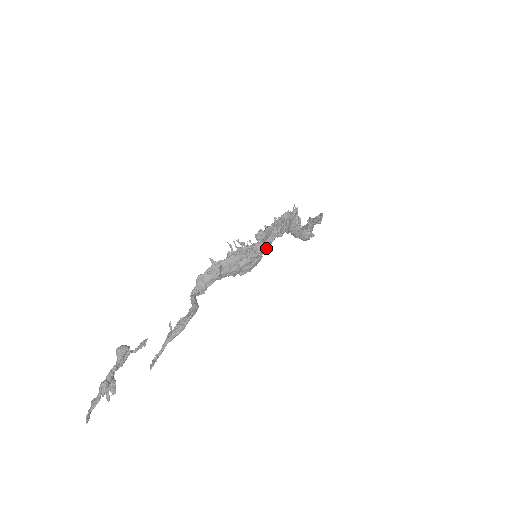
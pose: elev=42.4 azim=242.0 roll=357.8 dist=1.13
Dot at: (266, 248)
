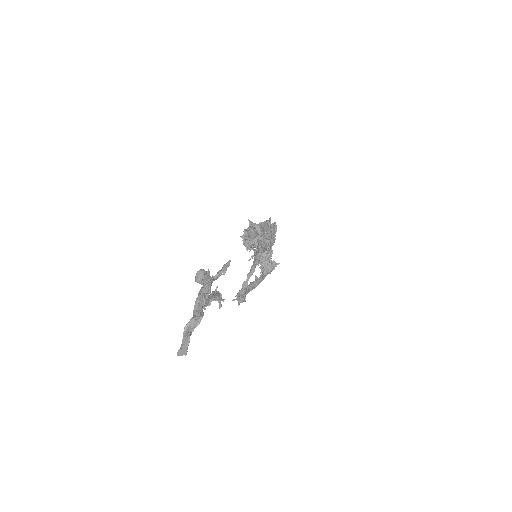
Dot at: occluded
